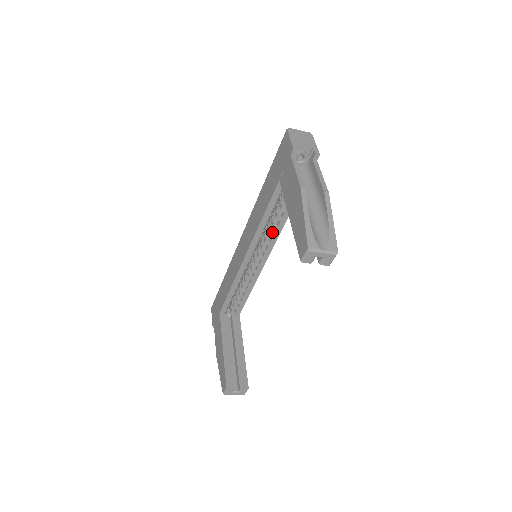
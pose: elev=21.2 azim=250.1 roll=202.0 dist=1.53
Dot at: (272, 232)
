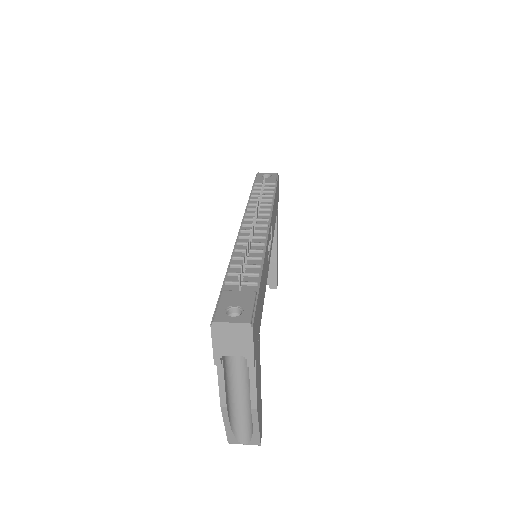
Dot at: occluded
